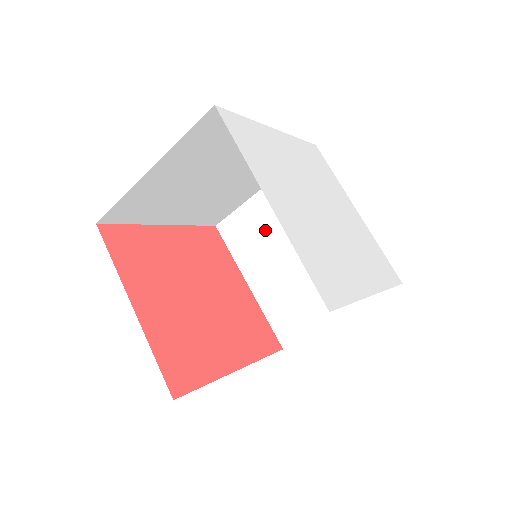
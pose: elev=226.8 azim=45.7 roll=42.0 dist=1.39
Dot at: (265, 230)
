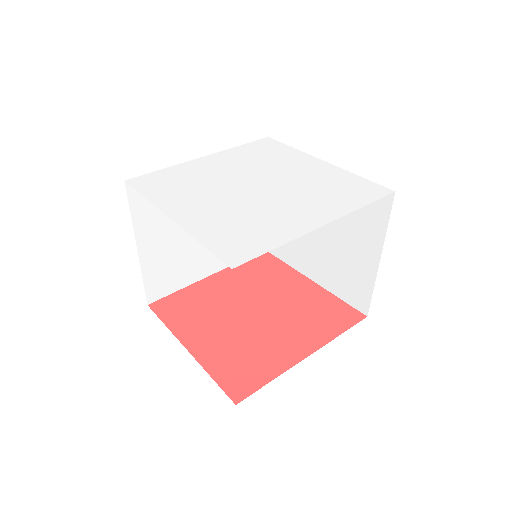
Dot at: occluded
